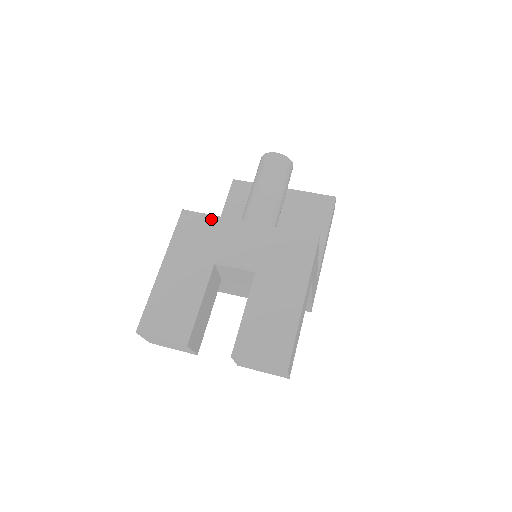
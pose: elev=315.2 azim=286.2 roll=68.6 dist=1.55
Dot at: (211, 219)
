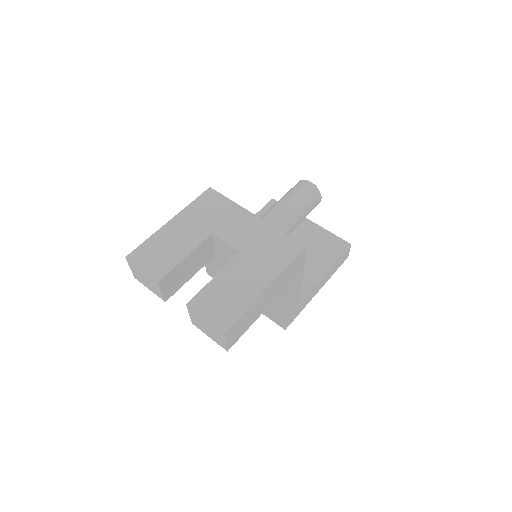
Dot at: (228, 202)
